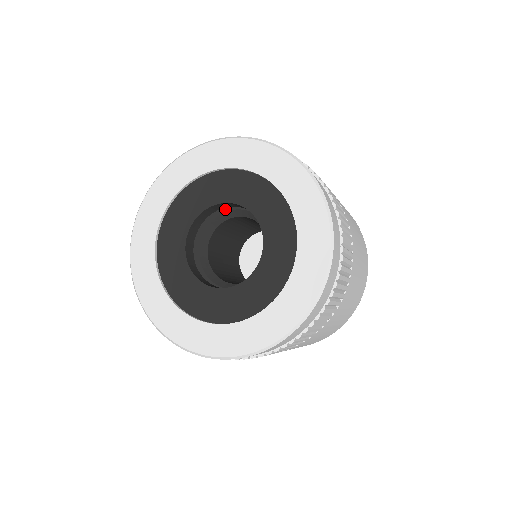
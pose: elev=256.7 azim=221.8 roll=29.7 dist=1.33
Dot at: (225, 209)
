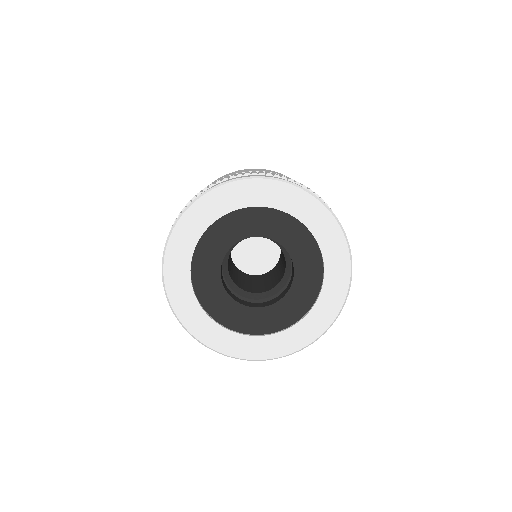
Dot at: occluded
